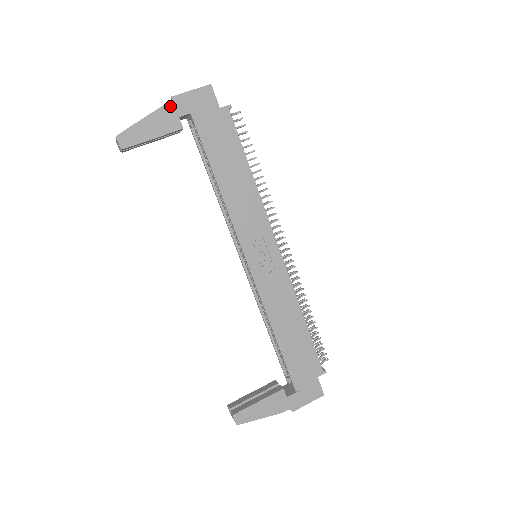
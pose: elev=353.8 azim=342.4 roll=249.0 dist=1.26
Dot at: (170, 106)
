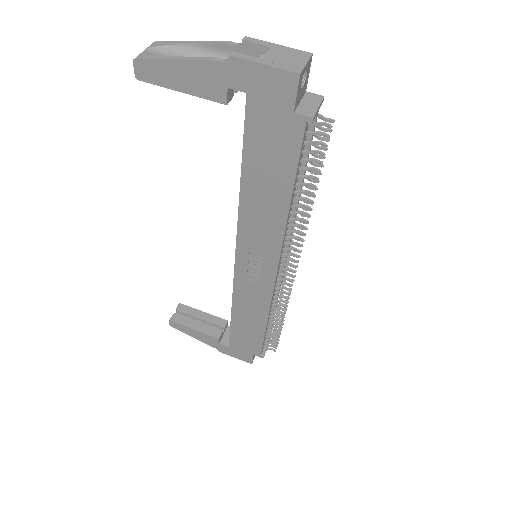
Dot at: (221, 66)
